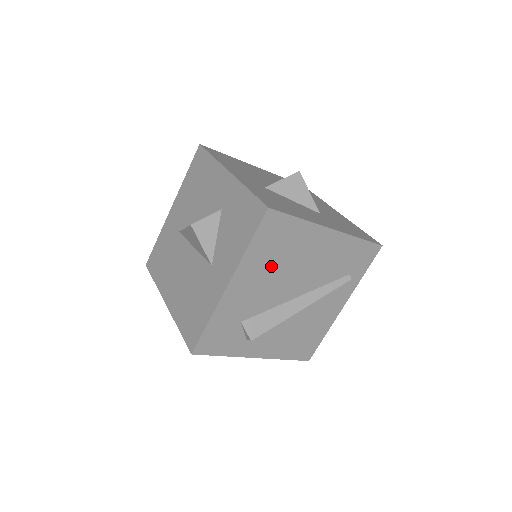
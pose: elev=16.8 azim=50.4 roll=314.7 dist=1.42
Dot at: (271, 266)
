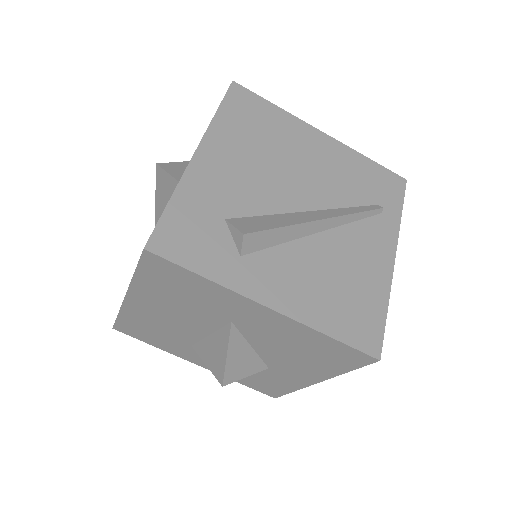
Dot at: (253, 150)
